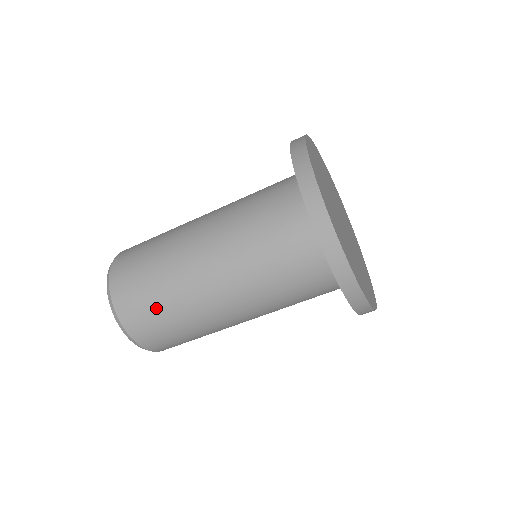
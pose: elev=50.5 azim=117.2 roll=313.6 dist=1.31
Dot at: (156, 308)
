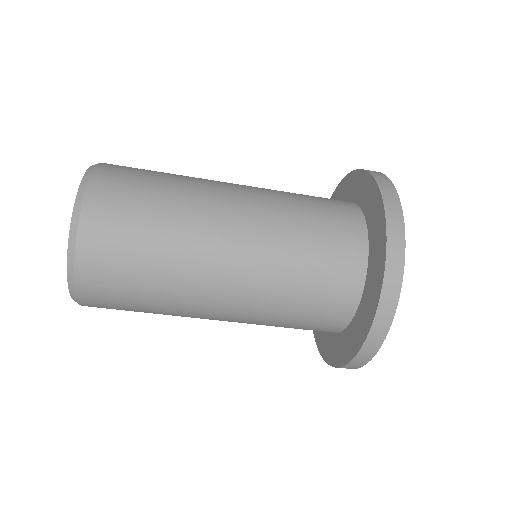
Dot at: (138, 257)
